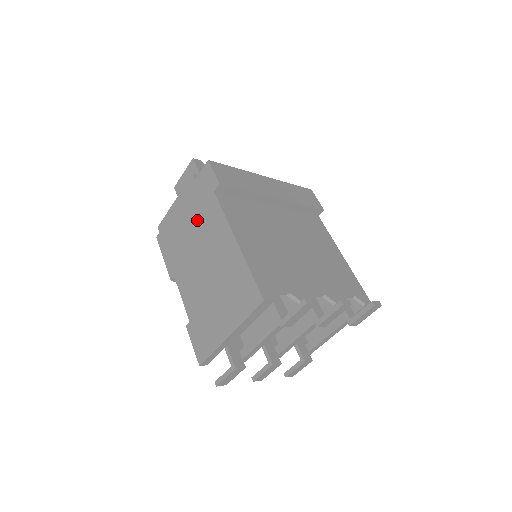
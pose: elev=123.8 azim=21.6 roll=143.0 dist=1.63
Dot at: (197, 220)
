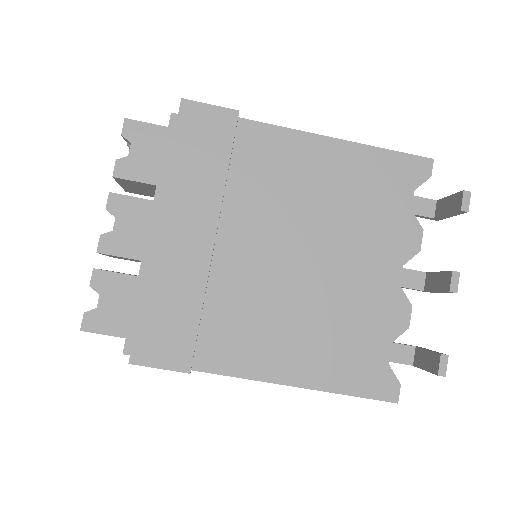
Dot at: occluded
